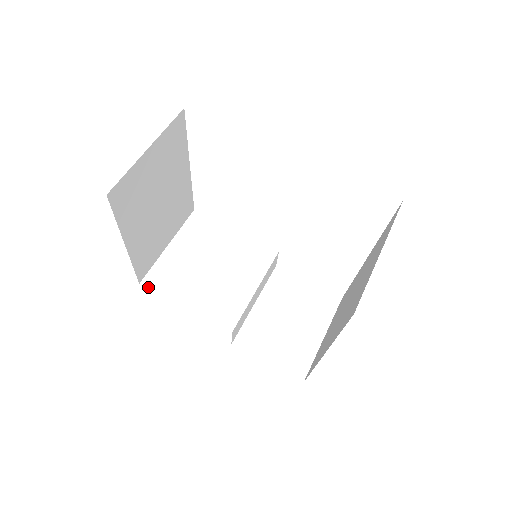
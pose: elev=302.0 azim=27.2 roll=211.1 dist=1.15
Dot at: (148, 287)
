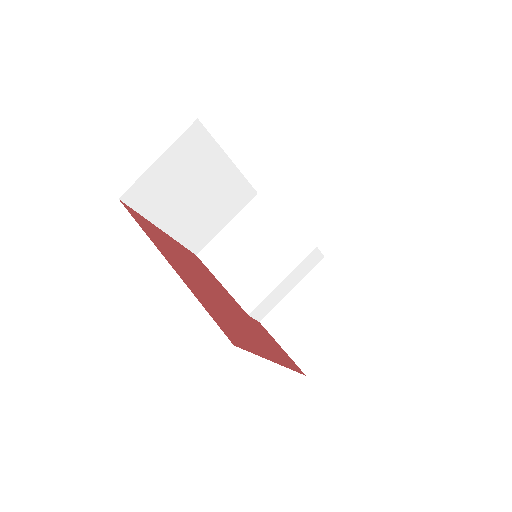
Dot at: (201, 259)
